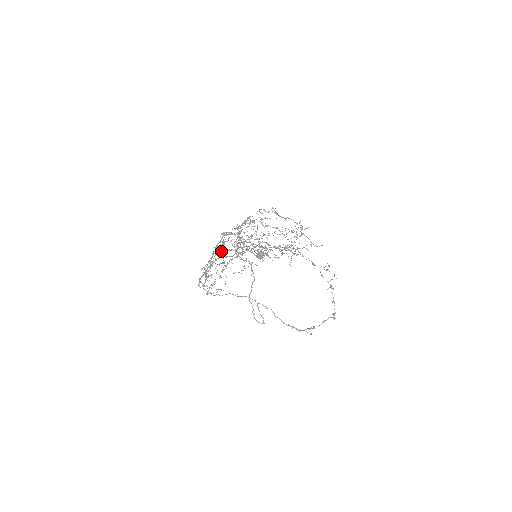
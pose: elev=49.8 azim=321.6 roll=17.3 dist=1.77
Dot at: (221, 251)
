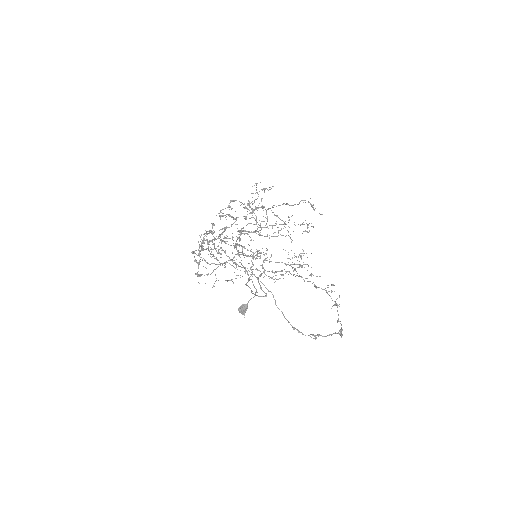
Dot at: occluded
